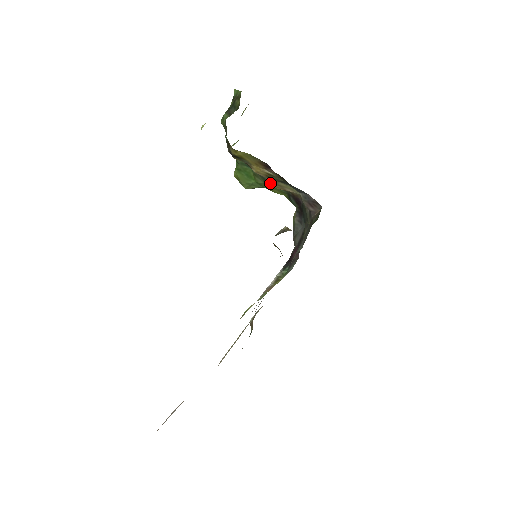
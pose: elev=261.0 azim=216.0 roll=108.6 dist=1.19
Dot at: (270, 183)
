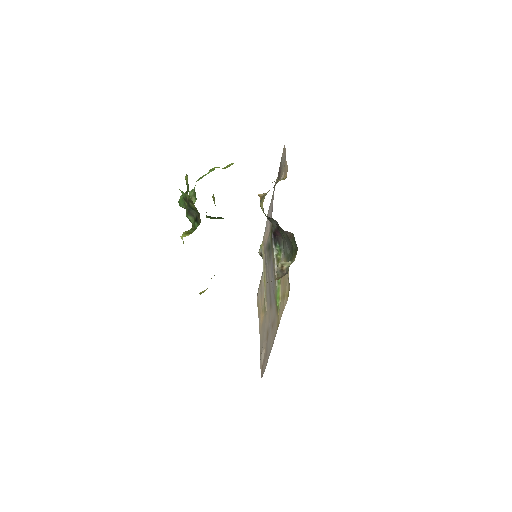
Dot at: occluded
